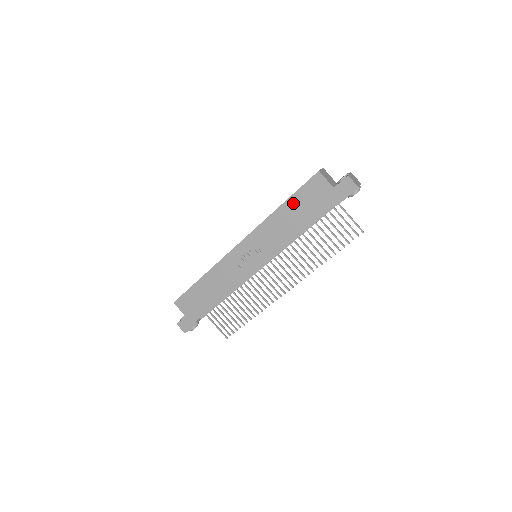
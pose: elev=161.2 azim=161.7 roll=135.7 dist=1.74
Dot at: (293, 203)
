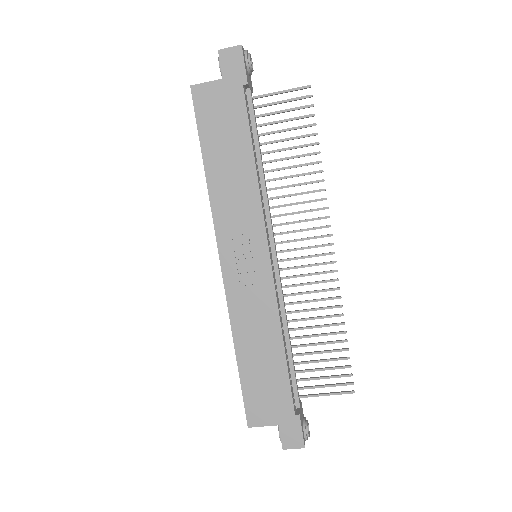
Dot at: (210, 147)
